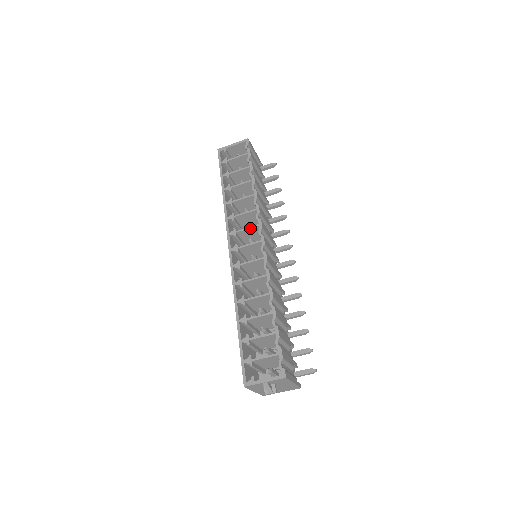
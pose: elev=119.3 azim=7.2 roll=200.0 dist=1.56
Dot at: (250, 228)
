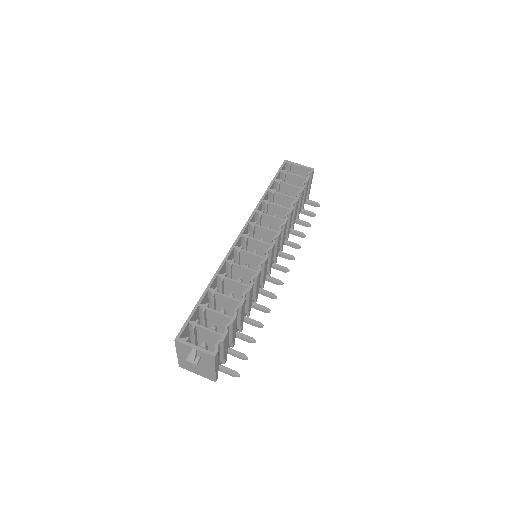
Dot at: (269, 230)
